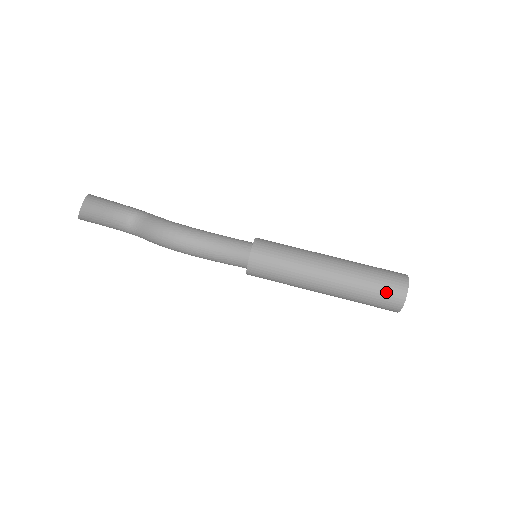
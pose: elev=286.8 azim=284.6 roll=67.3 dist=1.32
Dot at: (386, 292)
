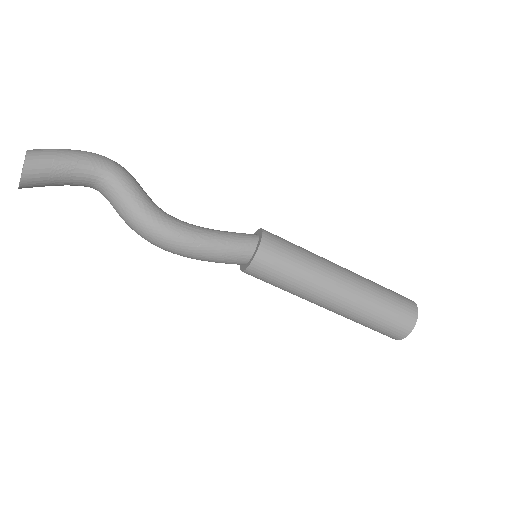
Dot at: (382, 332)
